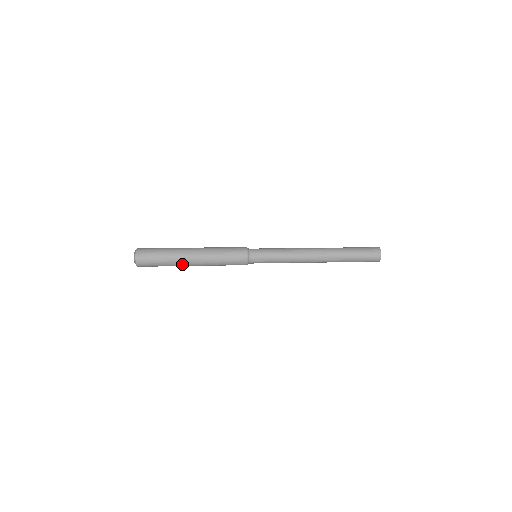
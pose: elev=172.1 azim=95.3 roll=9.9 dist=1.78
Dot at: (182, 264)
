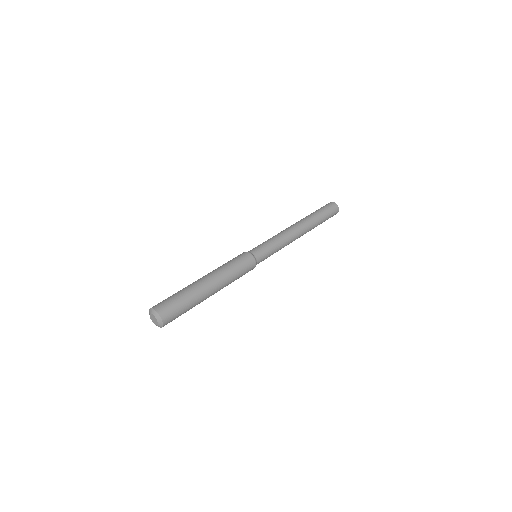
Dot at: (202, 301)
